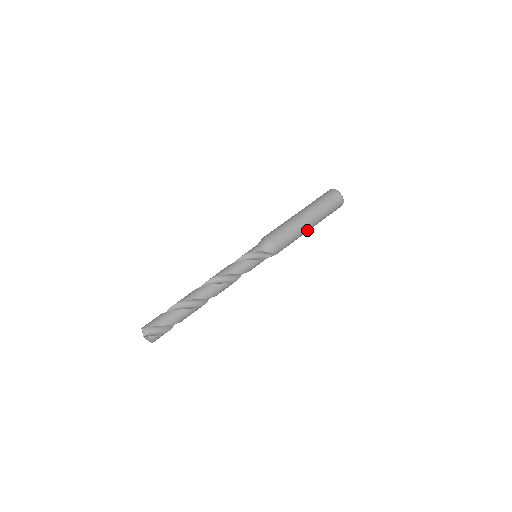
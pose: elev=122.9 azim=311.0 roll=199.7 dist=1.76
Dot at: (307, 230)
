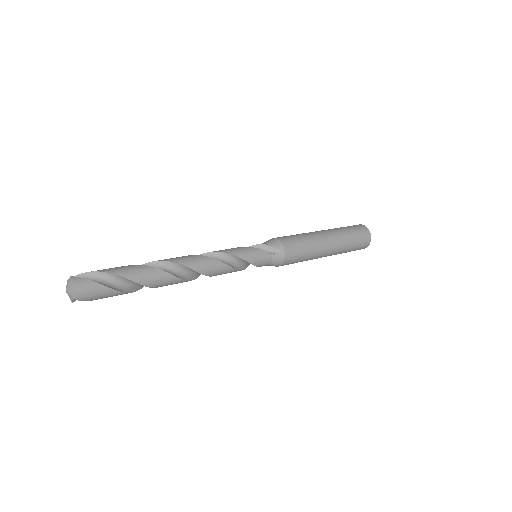
Dot at: (325, 242)
